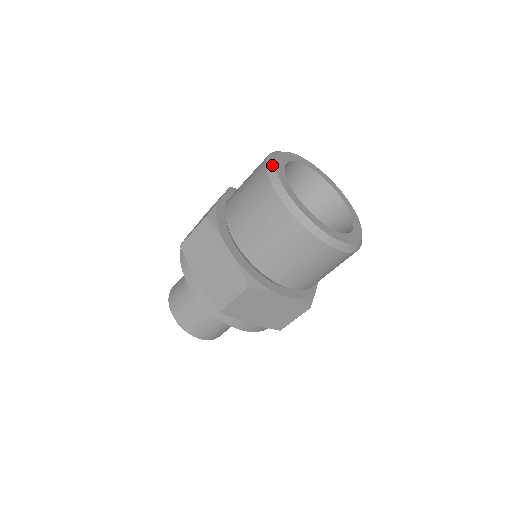
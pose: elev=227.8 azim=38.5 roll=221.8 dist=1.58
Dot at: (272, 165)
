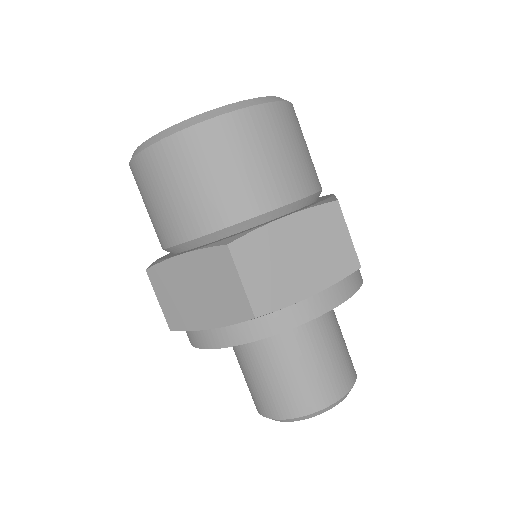
Dot at: occluded
